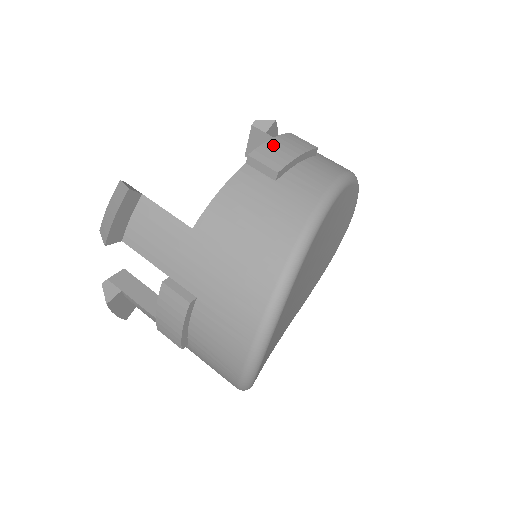
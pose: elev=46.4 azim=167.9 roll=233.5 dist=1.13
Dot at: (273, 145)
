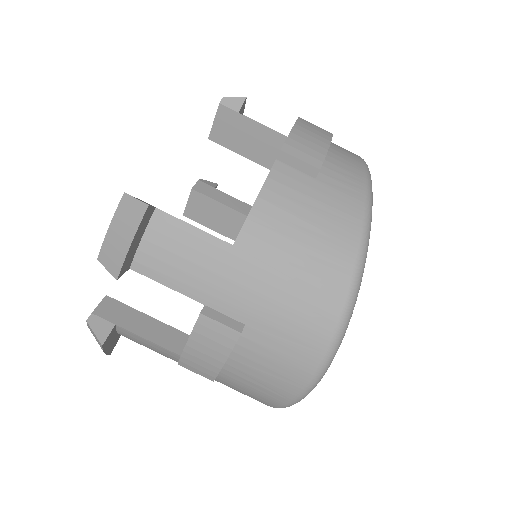
Dot at: (299, 135)
